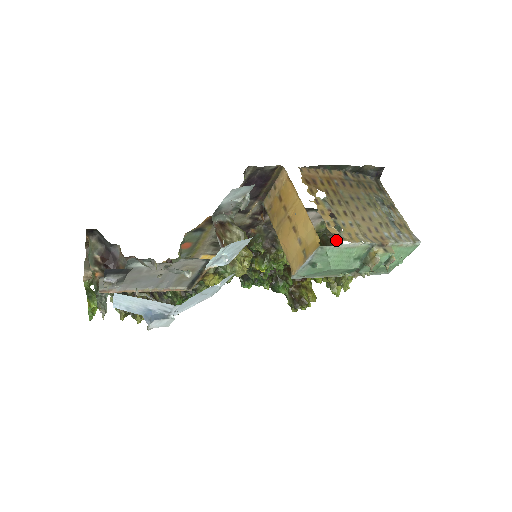
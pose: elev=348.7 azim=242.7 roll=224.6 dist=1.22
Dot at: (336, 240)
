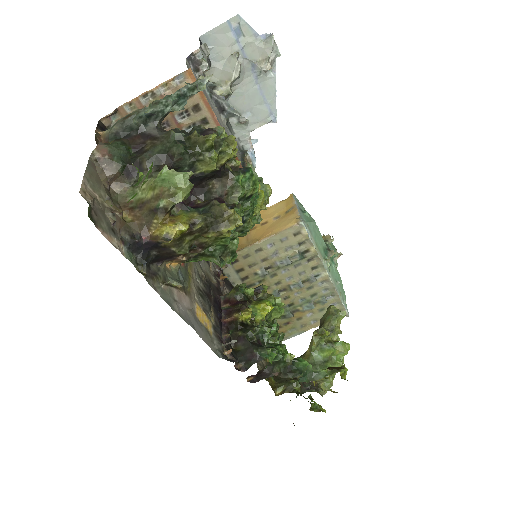
Dot at: occluded
